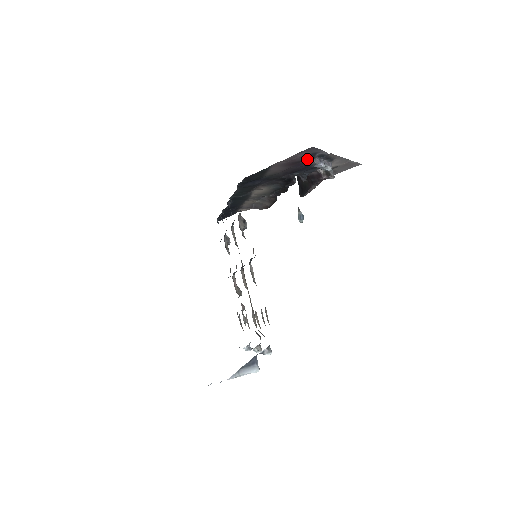
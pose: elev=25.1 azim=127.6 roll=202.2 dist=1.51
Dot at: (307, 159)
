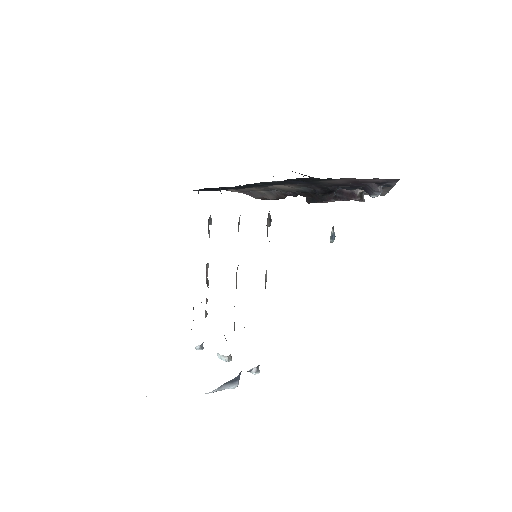
Dot at: (373, 183)
